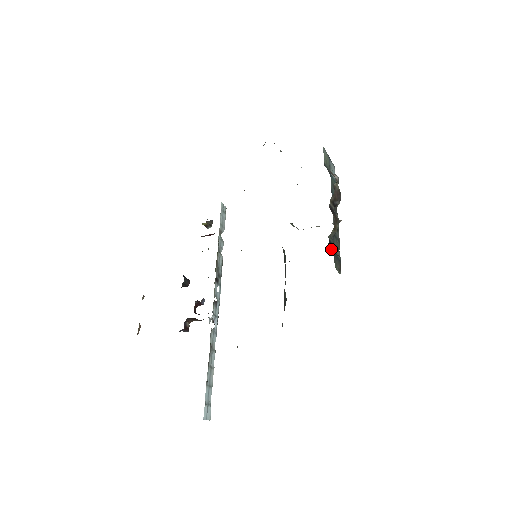
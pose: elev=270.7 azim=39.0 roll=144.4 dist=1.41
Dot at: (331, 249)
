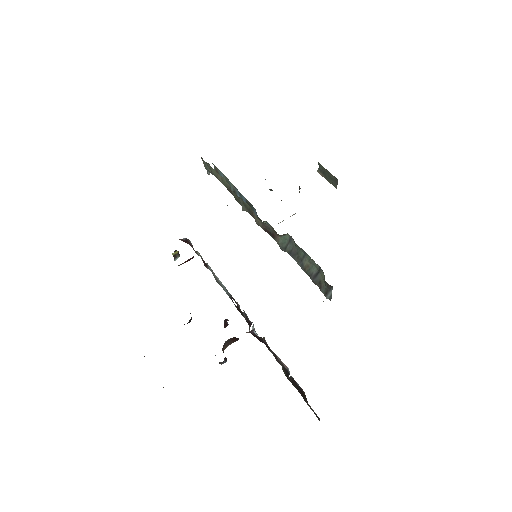
Dot at: occluded
